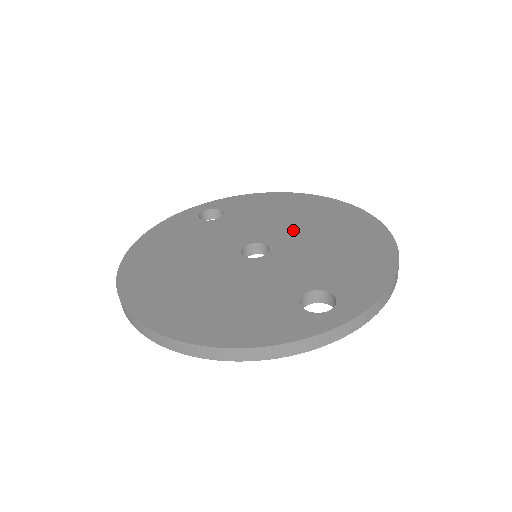
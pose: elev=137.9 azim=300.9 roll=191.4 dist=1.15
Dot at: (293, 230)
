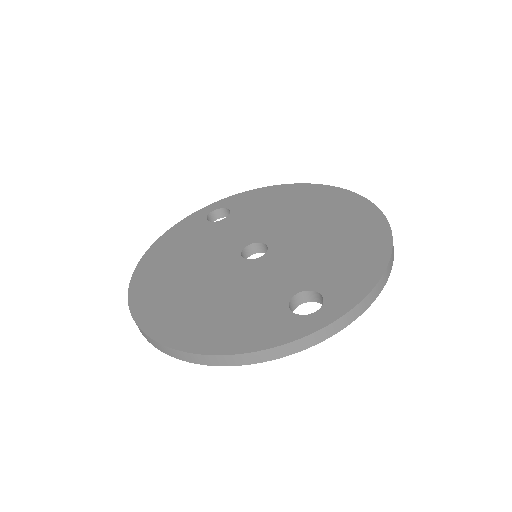
Dot at: (292, 226)
